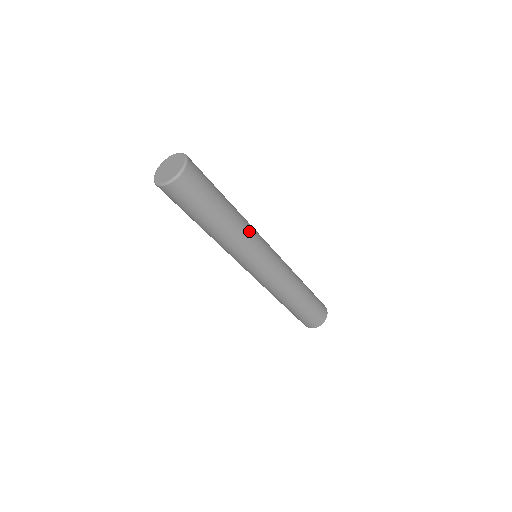
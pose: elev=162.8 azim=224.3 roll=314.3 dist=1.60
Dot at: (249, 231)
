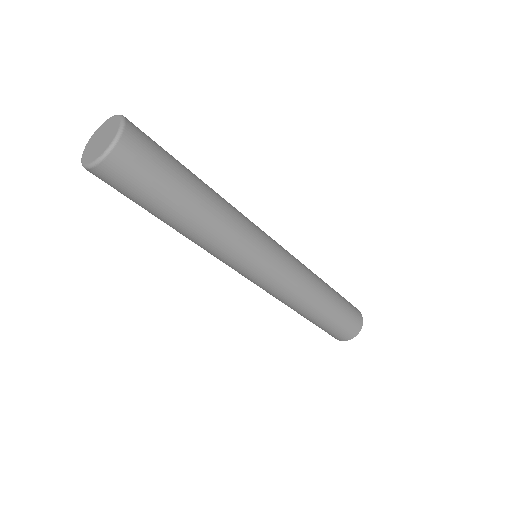
Dot at: (239, 213)
